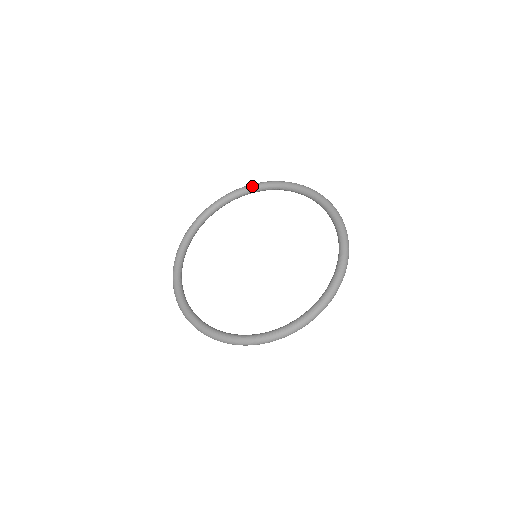
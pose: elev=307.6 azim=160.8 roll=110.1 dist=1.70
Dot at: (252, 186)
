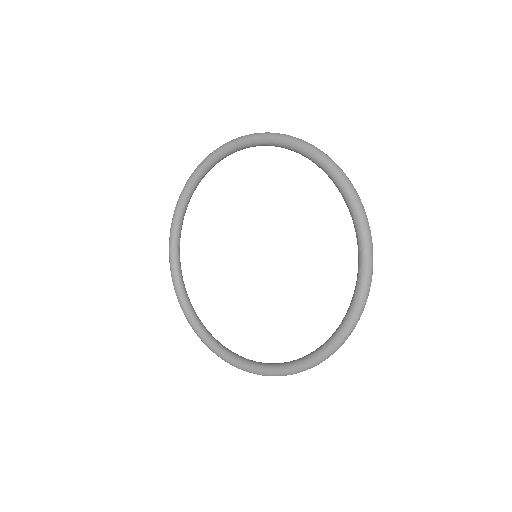
Dot at: (305, 151)
